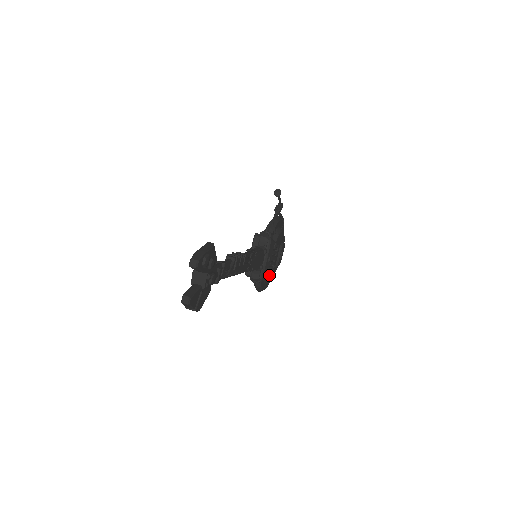
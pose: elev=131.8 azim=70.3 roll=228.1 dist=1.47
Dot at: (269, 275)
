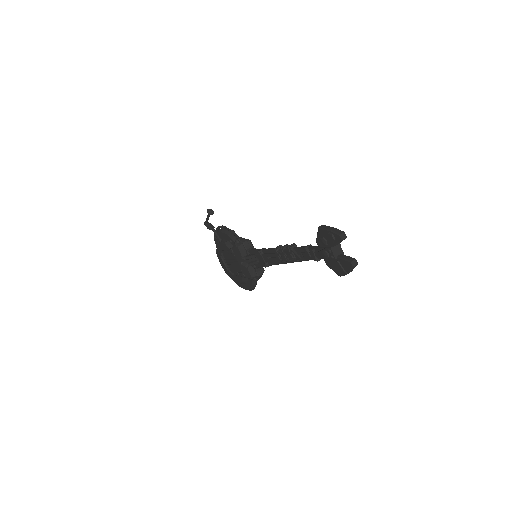
Dot at: occluded
